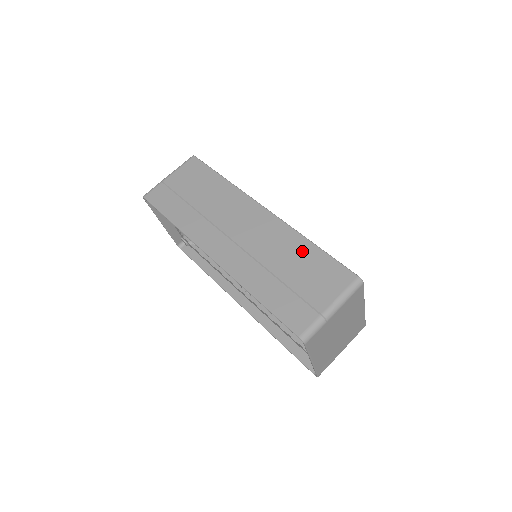
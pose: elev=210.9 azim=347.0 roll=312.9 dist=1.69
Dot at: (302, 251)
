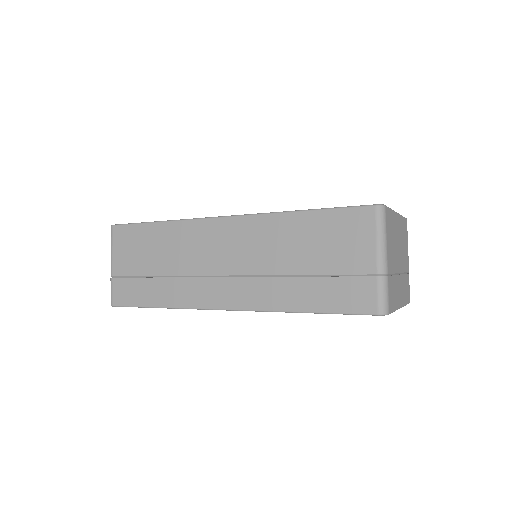
Dot at: (299, 228)
